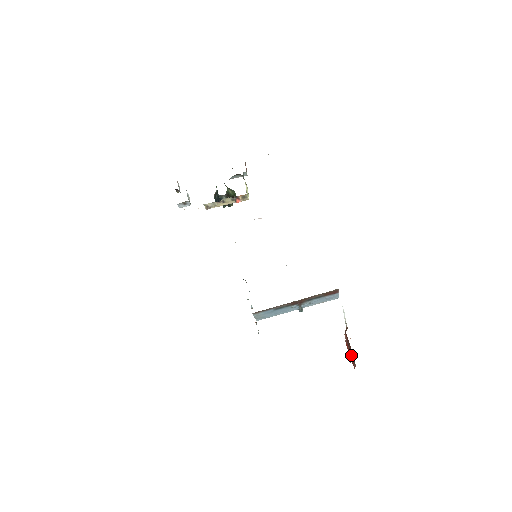
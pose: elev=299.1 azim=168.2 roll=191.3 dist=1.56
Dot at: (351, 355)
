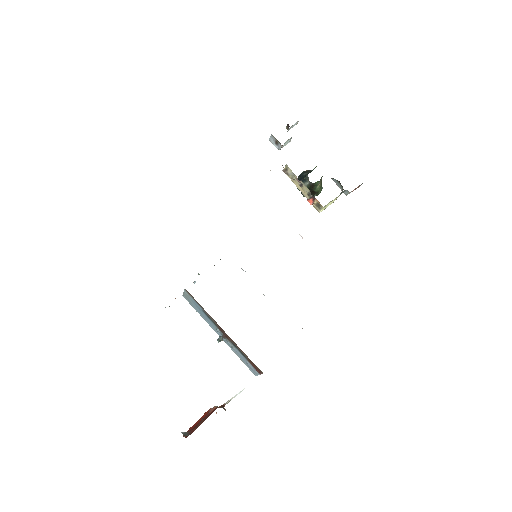
Dot at: (192, 429)
